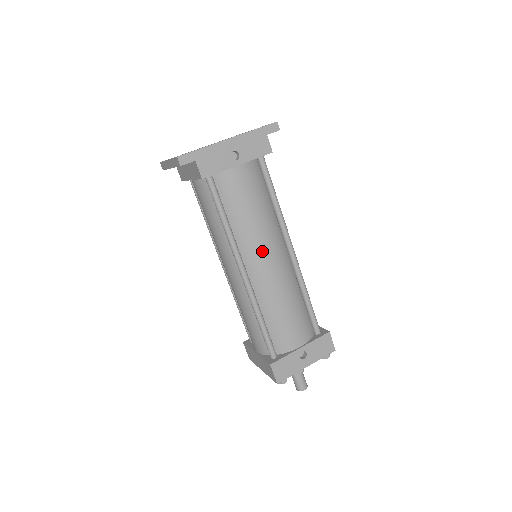
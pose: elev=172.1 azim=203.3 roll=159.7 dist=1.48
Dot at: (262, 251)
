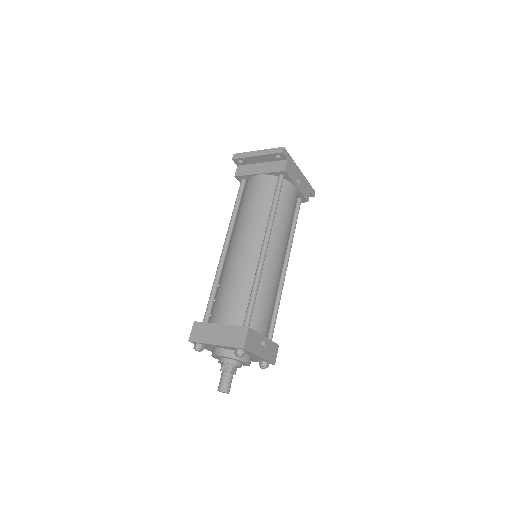
Dot at: (281, 245)
